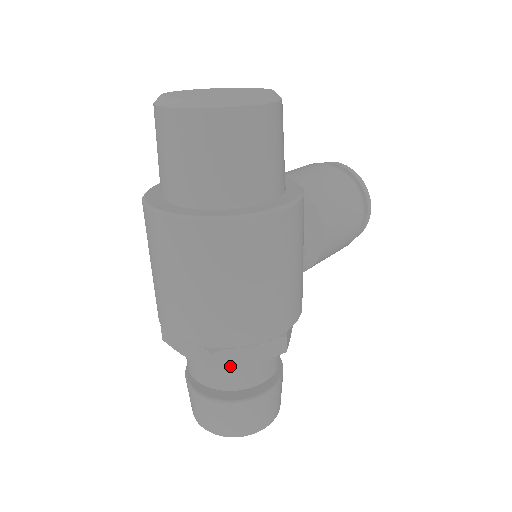
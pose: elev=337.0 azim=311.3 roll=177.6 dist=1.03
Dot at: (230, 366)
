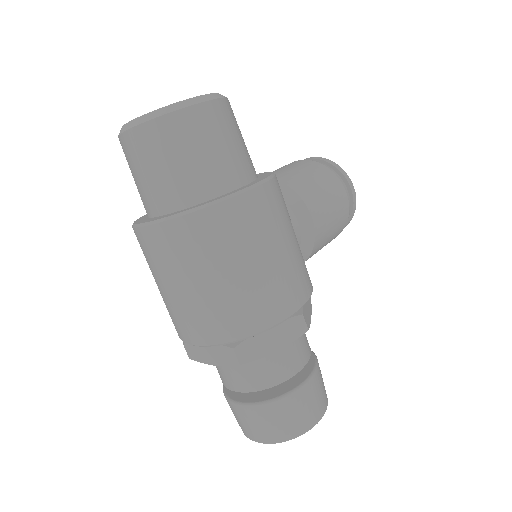
Dot at: (256, 358)
